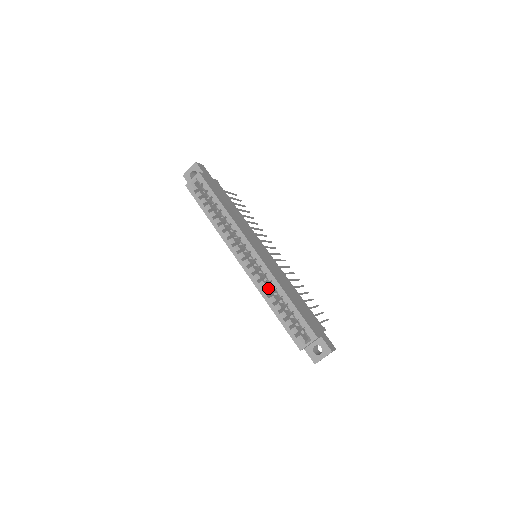
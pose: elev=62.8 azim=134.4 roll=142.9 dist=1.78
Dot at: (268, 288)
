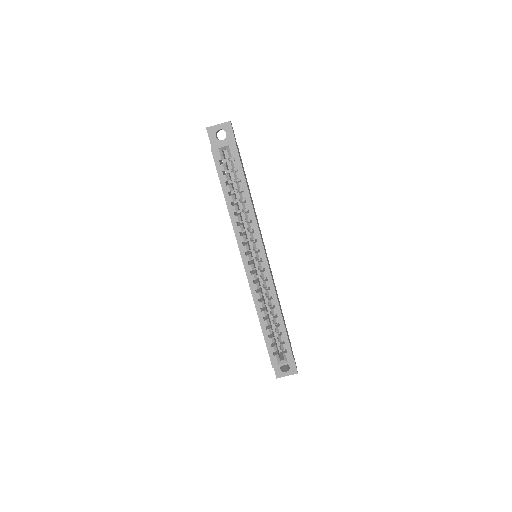
Dot at: (263, 300)
